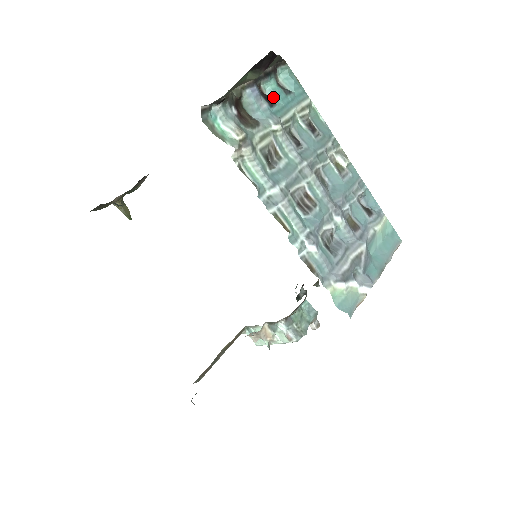
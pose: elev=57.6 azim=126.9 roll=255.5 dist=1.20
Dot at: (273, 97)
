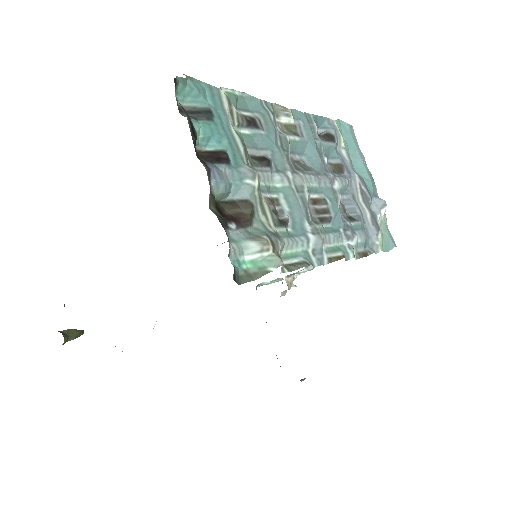
Dot at: (211, 143)
